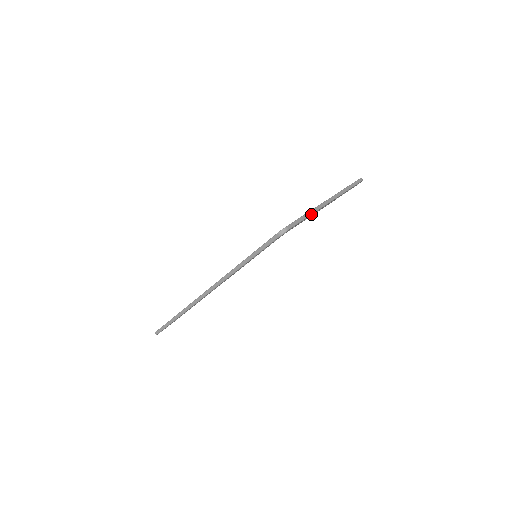
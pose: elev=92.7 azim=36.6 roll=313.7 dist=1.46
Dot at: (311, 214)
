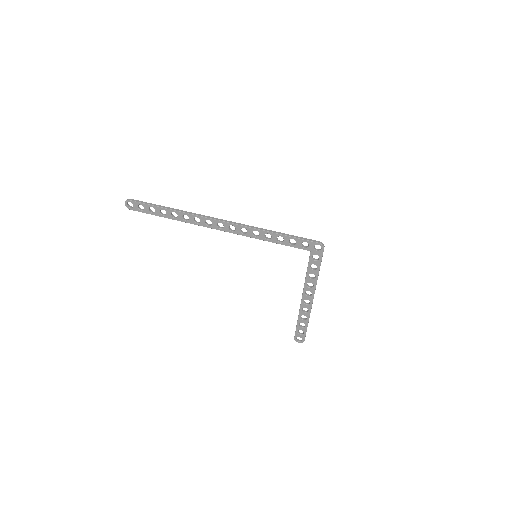
Dot at: (318, 275)
